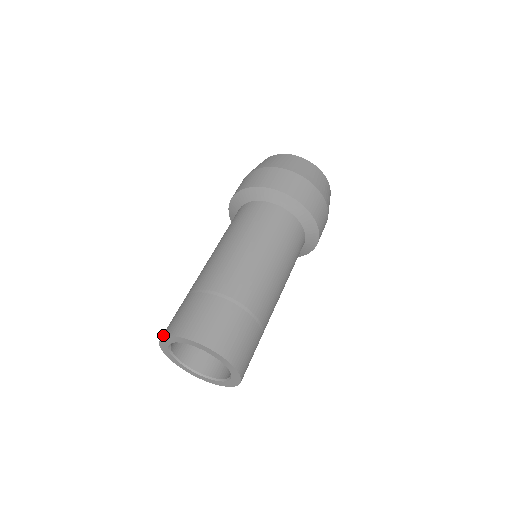
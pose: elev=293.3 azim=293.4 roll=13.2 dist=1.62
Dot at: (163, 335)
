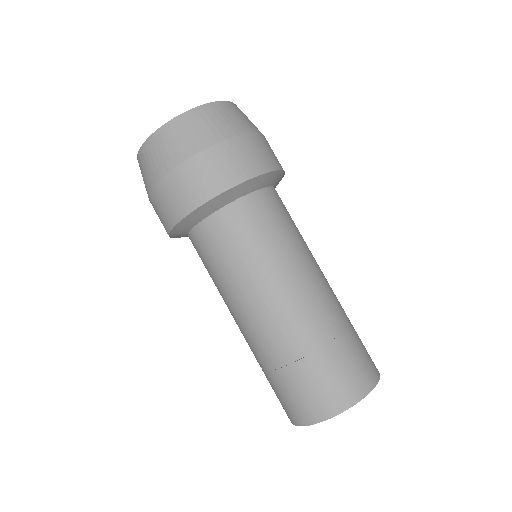
Dot at: (302, 424)
